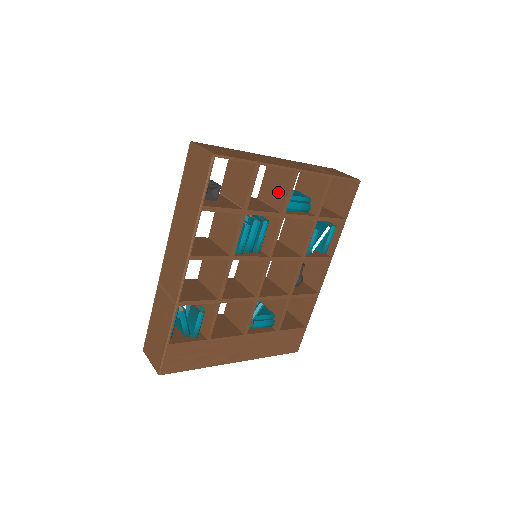
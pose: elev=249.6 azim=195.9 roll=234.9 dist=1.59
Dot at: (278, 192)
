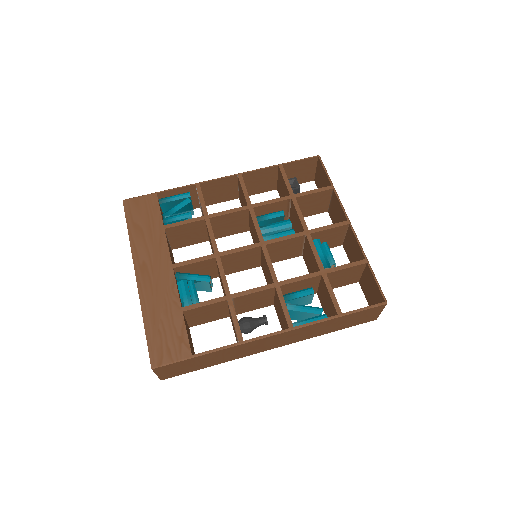
Dot at: occluded
